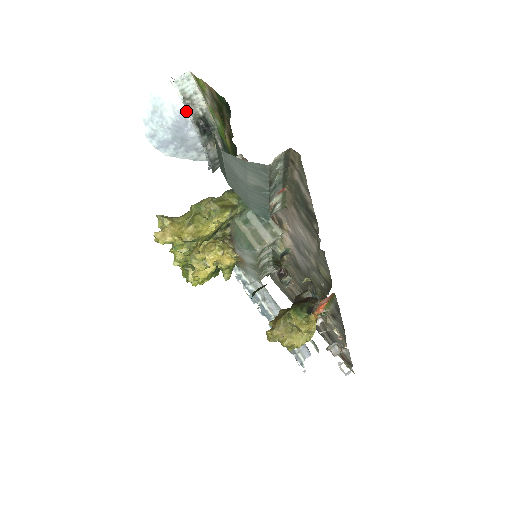
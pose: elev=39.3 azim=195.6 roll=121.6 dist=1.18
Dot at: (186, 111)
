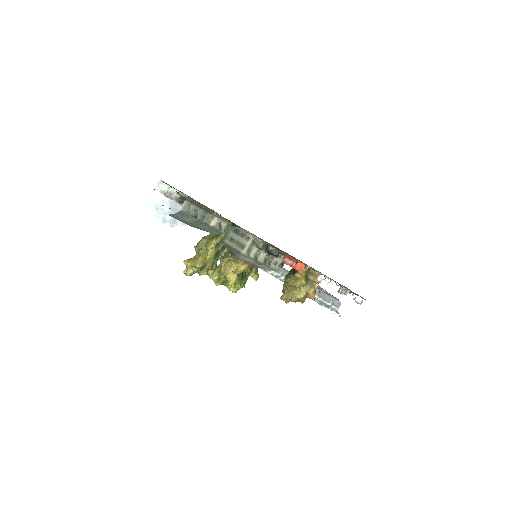
Dot at: (171, 199)
